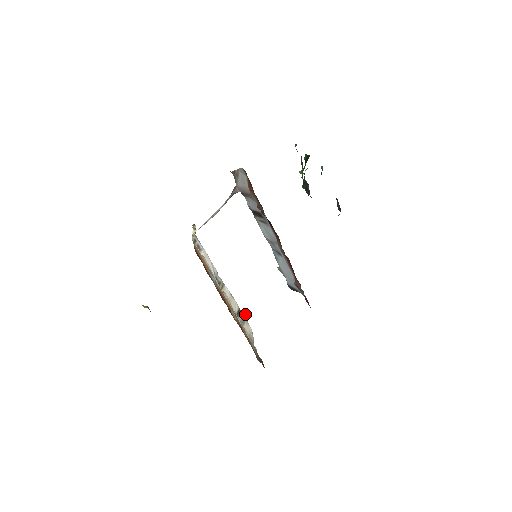
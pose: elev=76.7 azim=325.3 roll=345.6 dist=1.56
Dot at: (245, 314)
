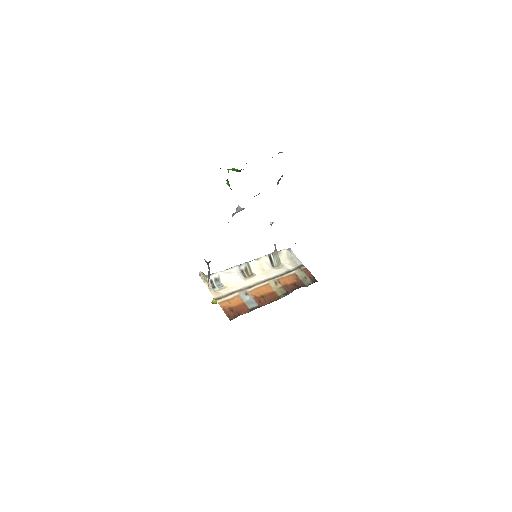
Dot at: (274, 251)
